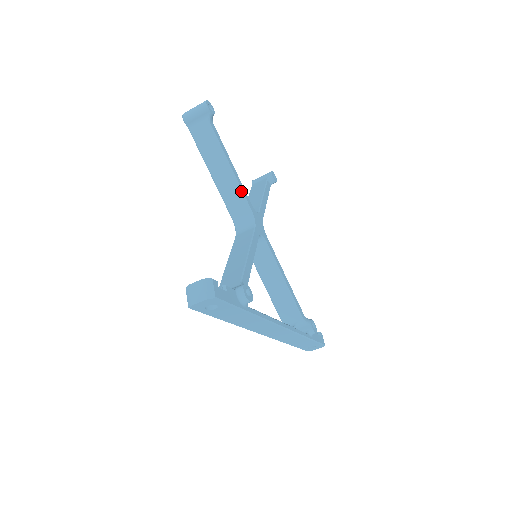
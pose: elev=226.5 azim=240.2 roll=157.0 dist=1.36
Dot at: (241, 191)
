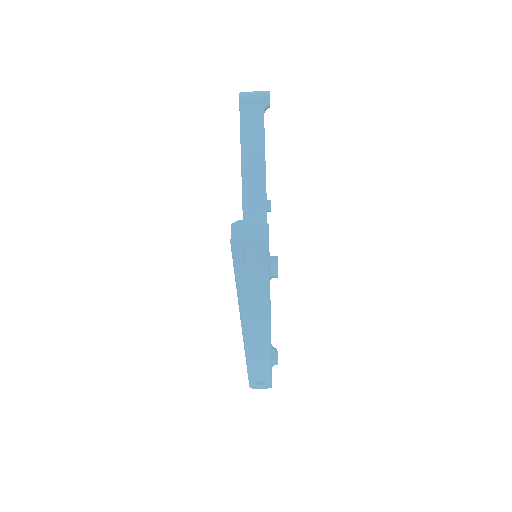
Dot at: (265, 188)
